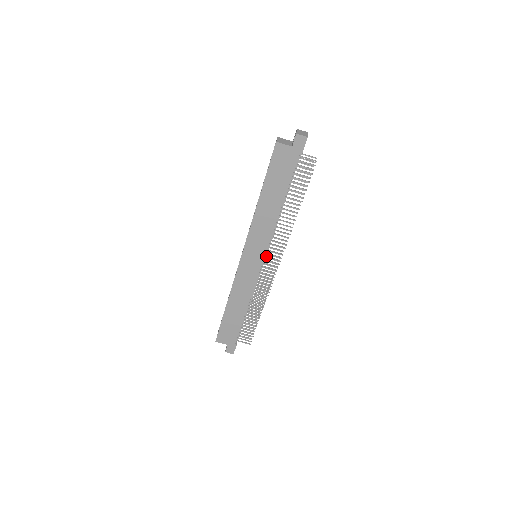
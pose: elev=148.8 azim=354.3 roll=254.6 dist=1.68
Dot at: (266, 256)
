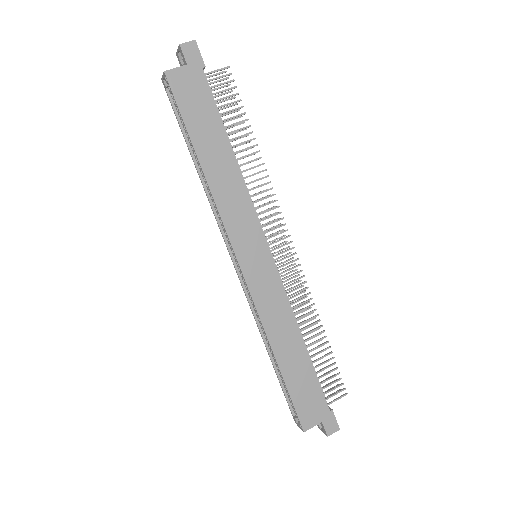
Dot at: occluded
